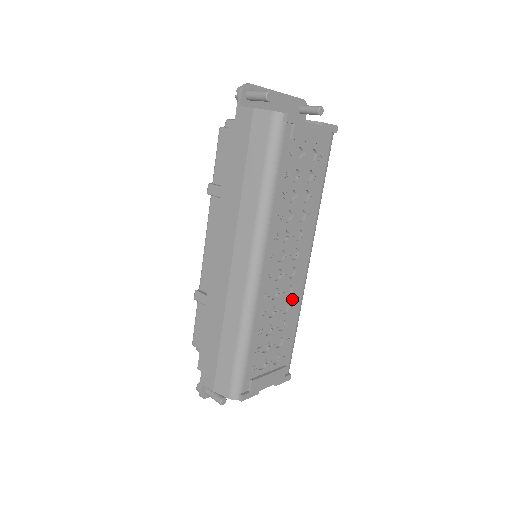
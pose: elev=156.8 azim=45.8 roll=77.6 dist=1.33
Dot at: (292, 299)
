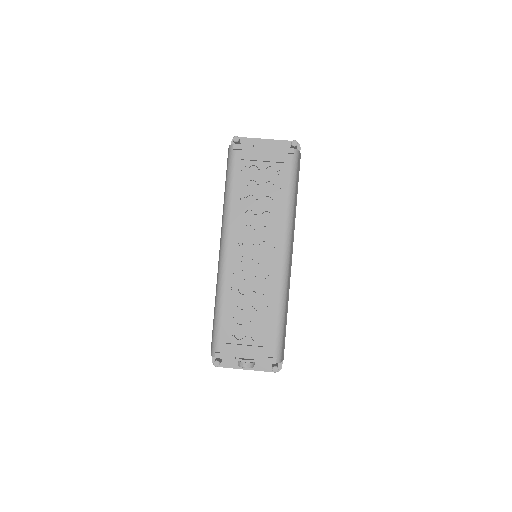
Dot at: (267, 285)
